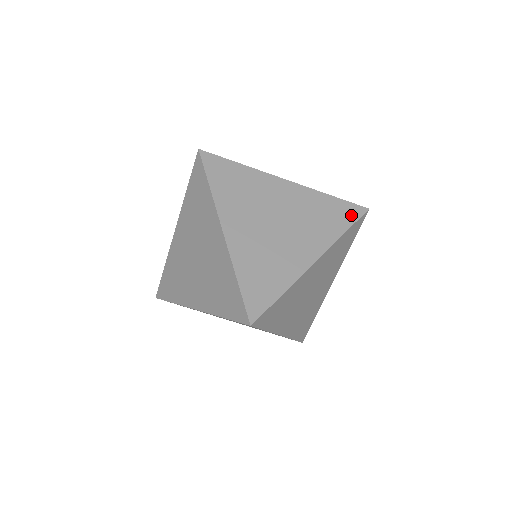
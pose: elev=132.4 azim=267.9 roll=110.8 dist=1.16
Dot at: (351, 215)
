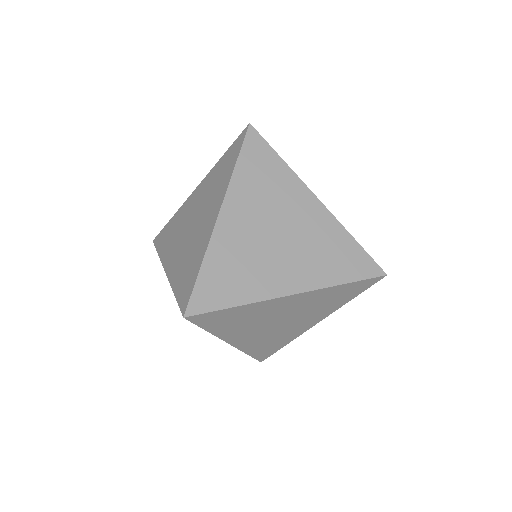
Dot at: (363, 288)
